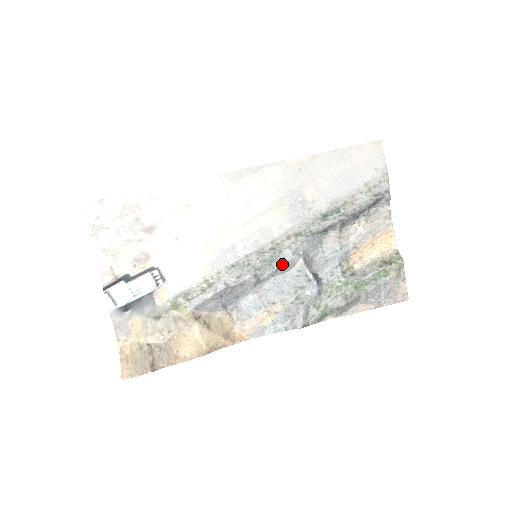
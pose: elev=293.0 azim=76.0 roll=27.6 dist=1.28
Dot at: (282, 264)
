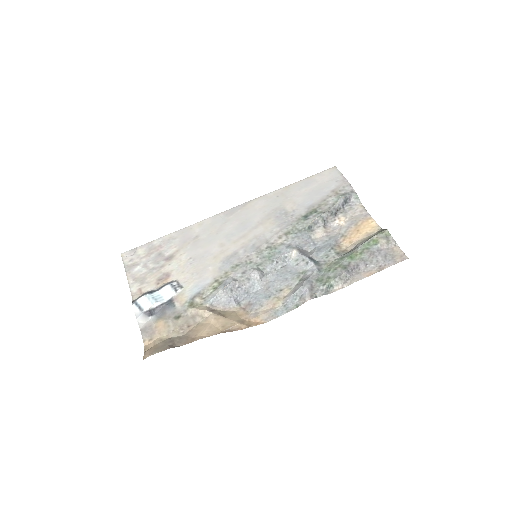
Dot at: (280, 257)
